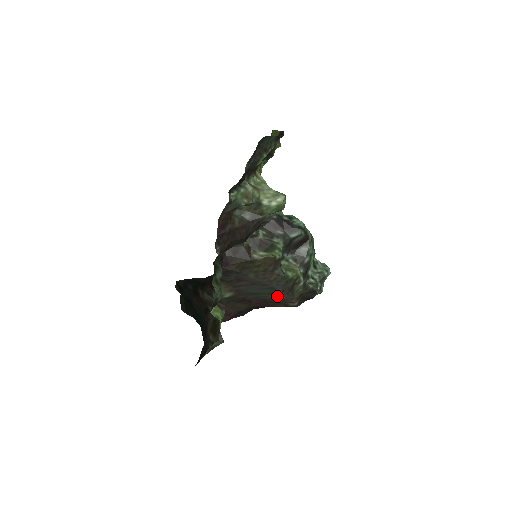
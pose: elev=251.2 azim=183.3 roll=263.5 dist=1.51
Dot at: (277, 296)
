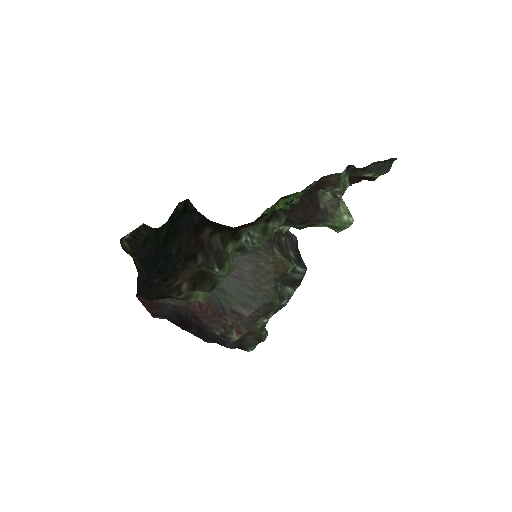
Dot at: (244, 311)
